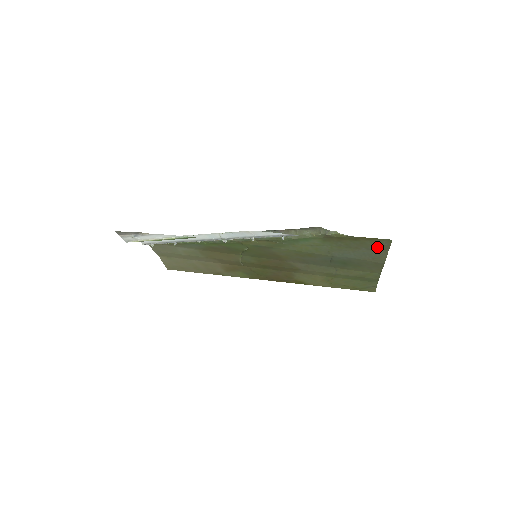
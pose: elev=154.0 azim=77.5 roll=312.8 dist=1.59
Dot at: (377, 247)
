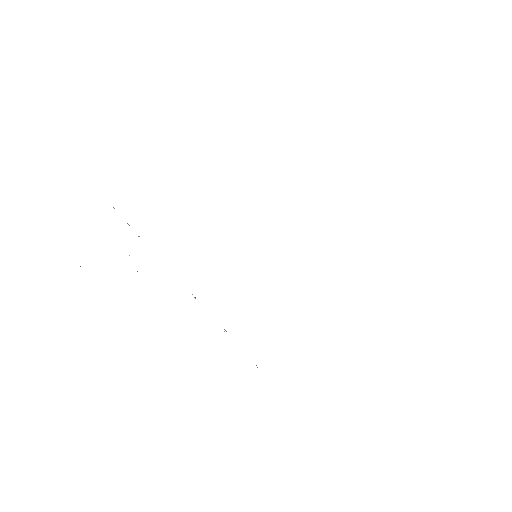
Dot at: occluded
